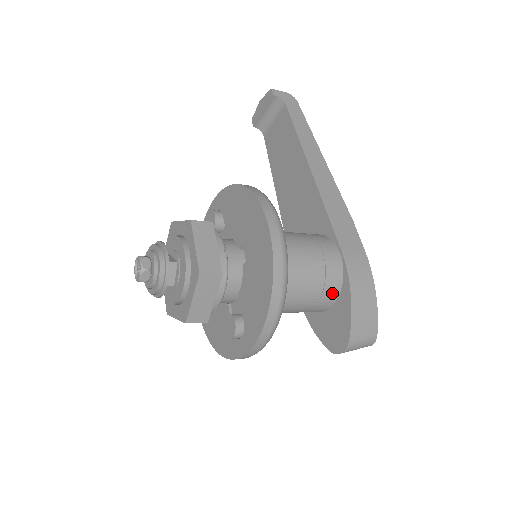
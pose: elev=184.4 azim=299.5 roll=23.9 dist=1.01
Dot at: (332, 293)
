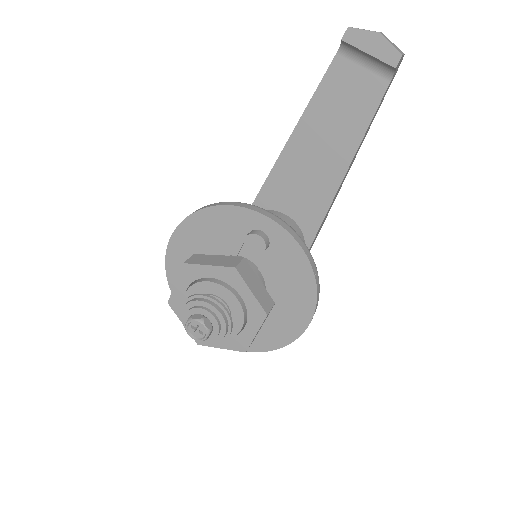
Dot at: occluded
